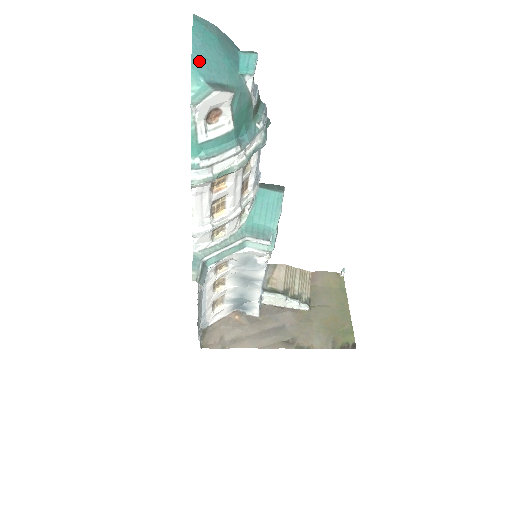
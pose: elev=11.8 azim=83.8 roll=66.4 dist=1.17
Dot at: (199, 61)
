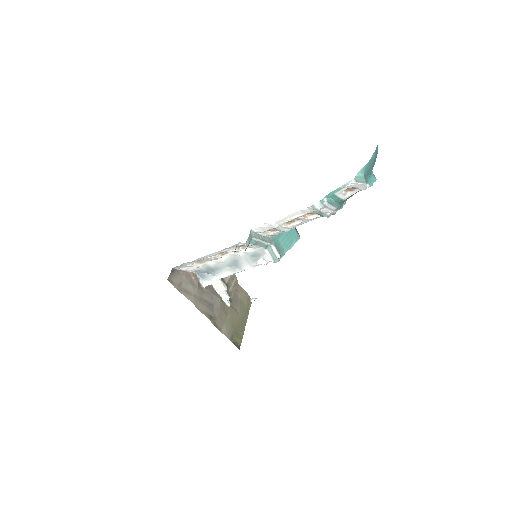
Dot at: (369, 164)
